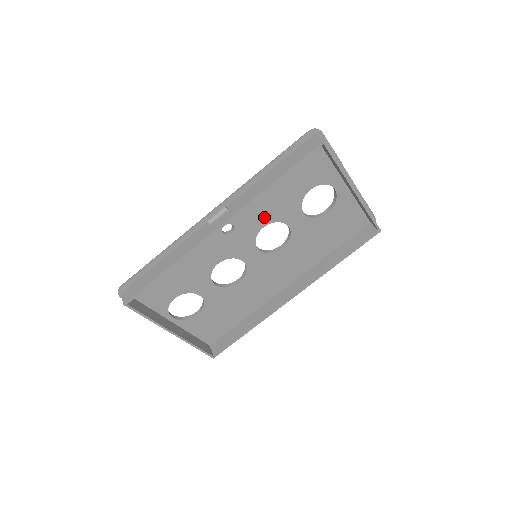
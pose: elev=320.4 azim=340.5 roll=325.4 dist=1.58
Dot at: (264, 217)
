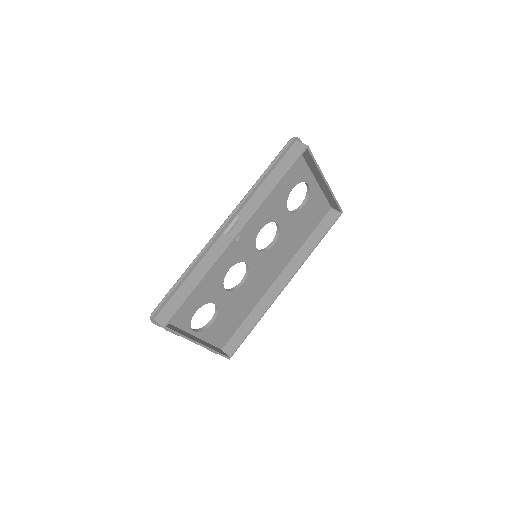
Dot at: (261, 220)
